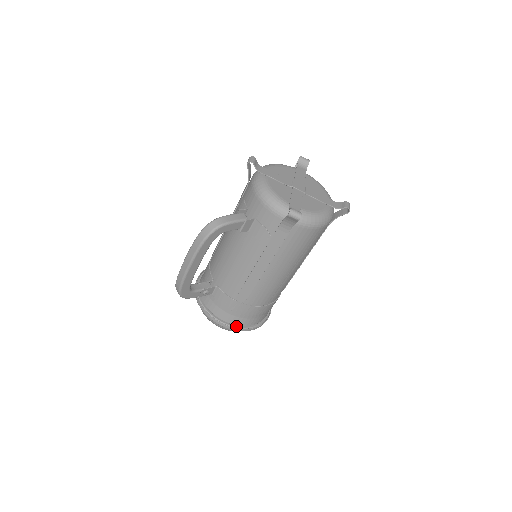
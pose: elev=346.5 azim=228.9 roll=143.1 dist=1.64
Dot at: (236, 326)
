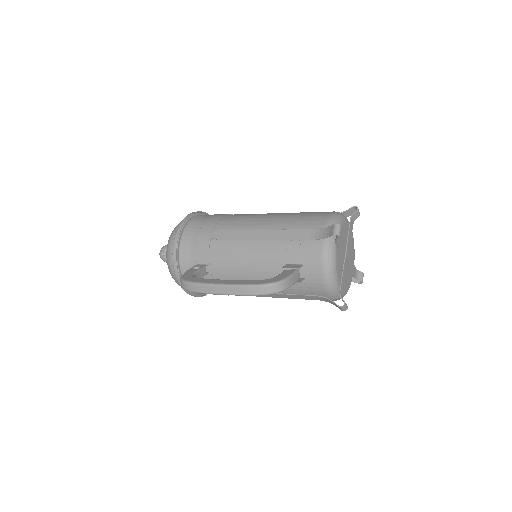
Dot at: (197, 294)
